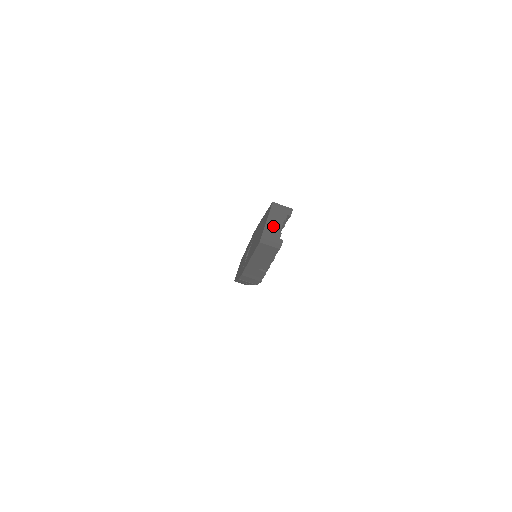
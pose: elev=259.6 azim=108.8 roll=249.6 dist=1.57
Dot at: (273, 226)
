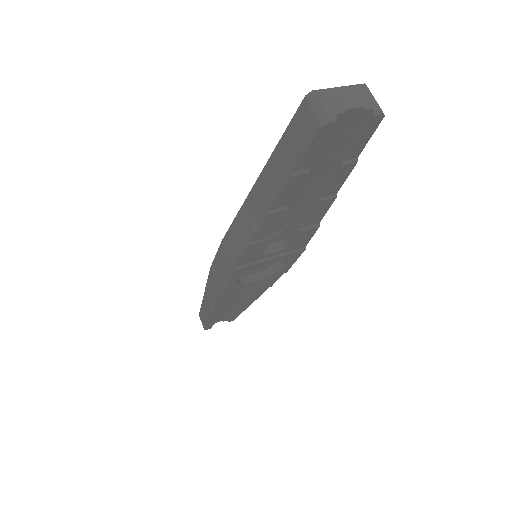
Dot at: (342, 97)
